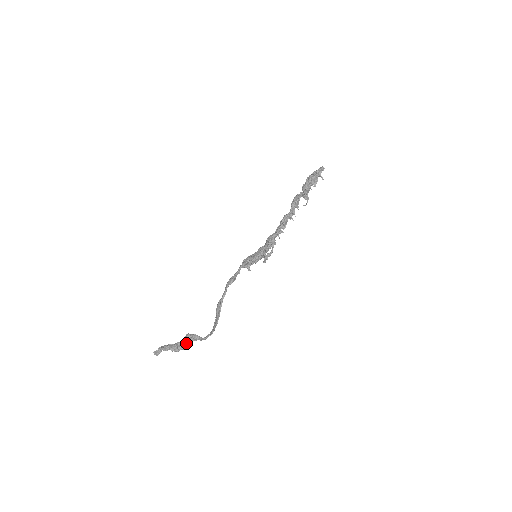
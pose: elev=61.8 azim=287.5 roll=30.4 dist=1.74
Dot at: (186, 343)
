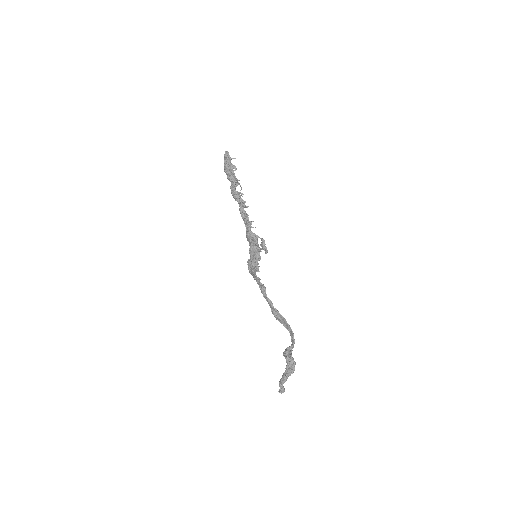
Dot at: (291, 359)
